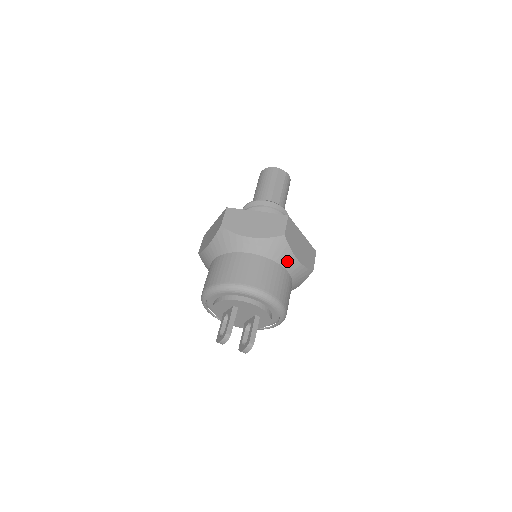
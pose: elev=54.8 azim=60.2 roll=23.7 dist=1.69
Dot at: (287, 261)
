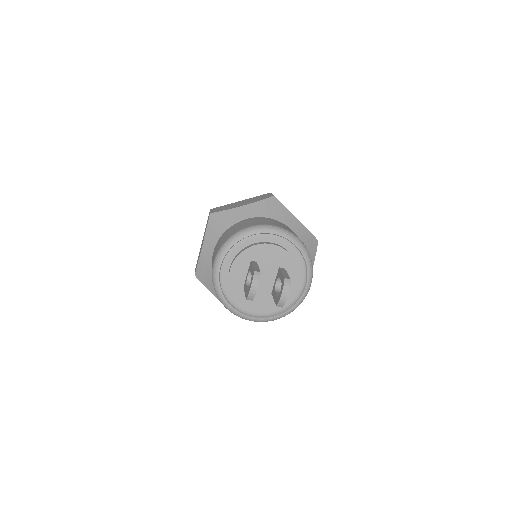
Dot at: (288, 220)
